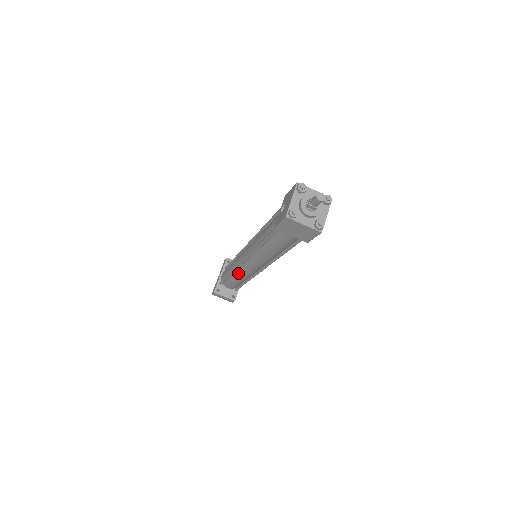
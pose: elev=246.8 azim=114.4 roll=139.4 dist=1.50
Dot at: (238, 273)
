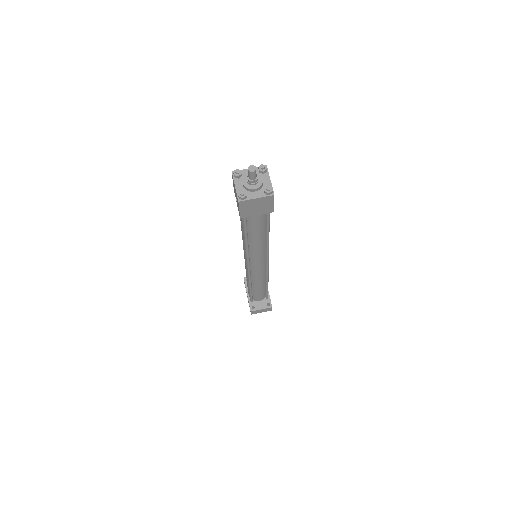
Dot at: (254, 280)
